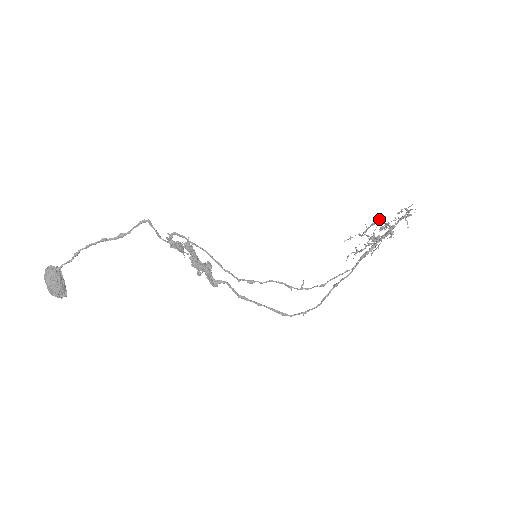
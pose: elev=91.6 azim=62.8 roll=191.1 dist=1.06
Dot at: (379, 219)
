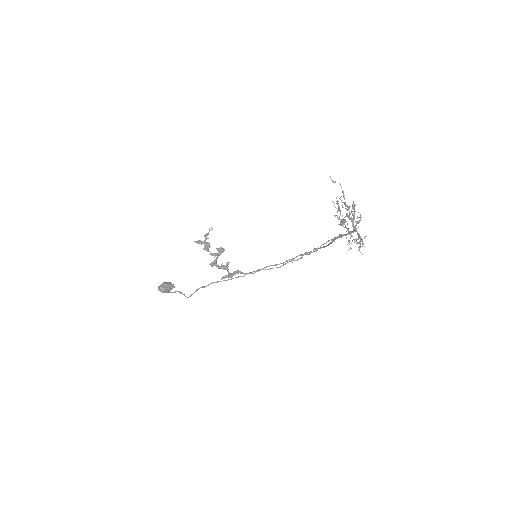
Dot at: (346, 214)
